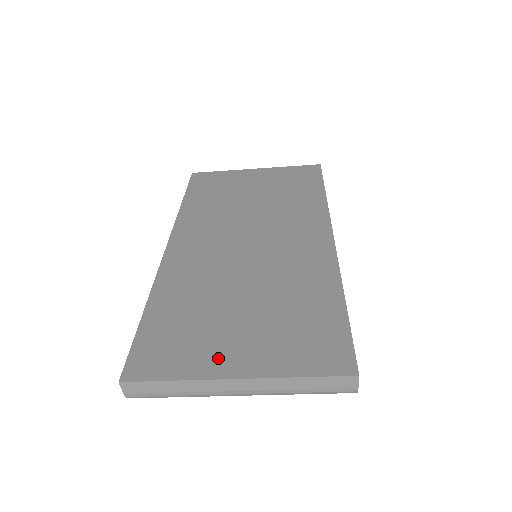
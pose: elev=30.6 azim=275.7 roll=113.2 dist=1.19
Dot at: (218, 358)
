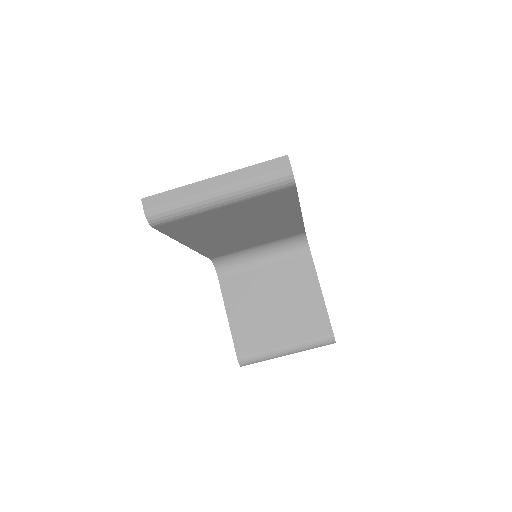
Dot at: occluded
